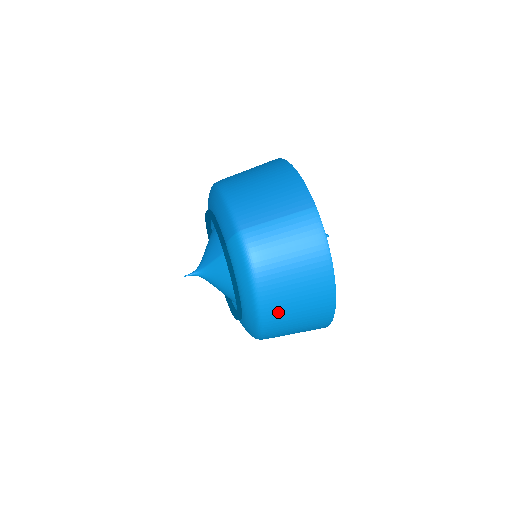
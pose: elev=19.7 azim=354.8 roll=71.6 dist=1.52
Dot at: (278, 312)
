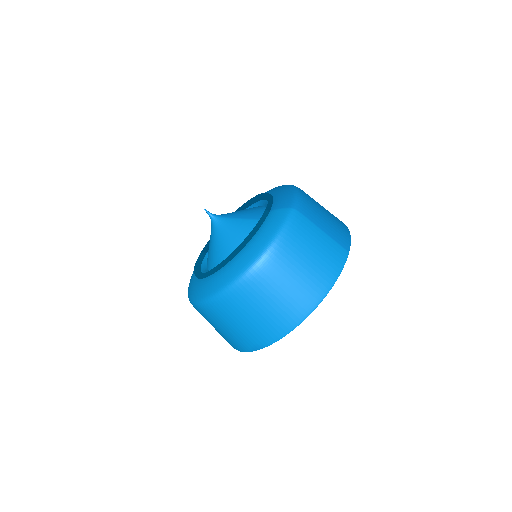
Dot at: (259, 286)
